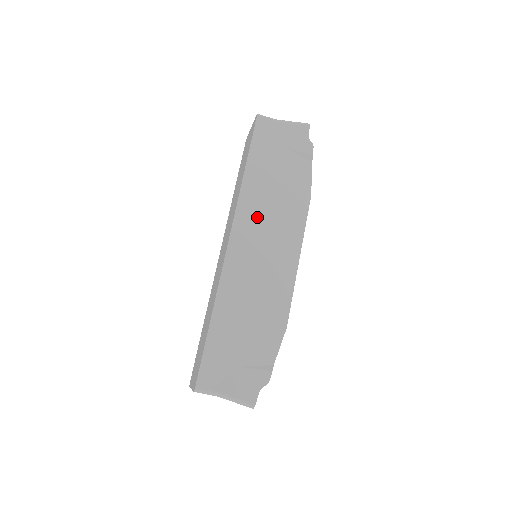
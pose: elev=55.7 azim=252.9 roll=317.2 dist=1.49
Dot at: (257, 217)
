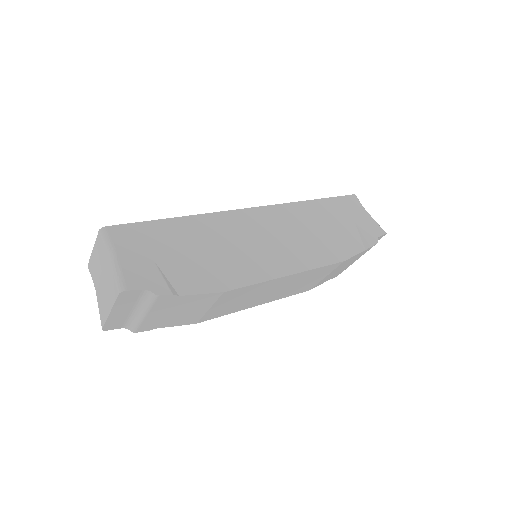
Dot at: (291, 223)
